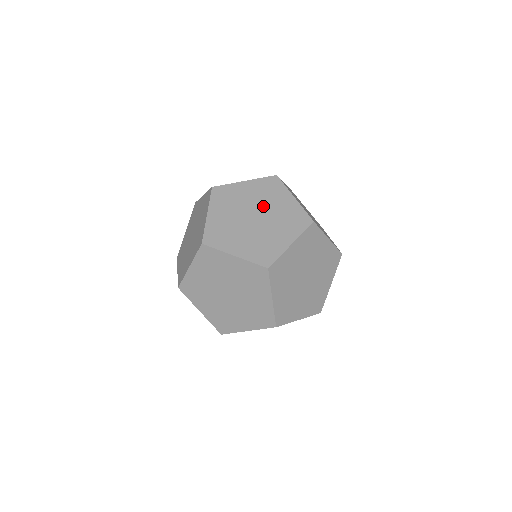
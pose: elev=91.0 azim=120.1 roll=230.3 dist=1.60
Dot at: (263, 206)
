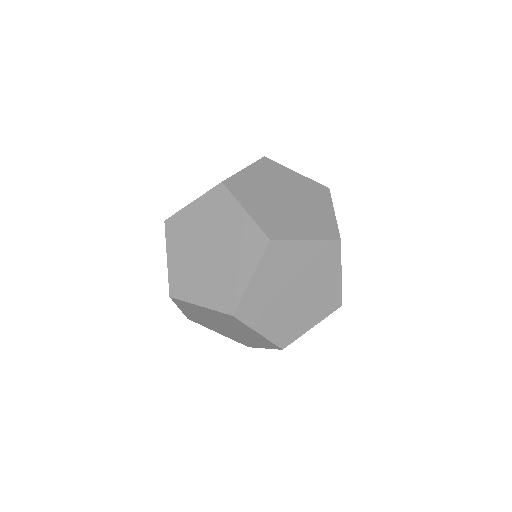
Dot at: (301, 198)
